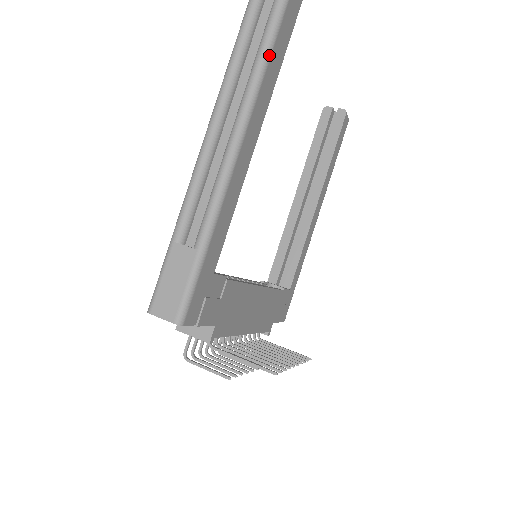
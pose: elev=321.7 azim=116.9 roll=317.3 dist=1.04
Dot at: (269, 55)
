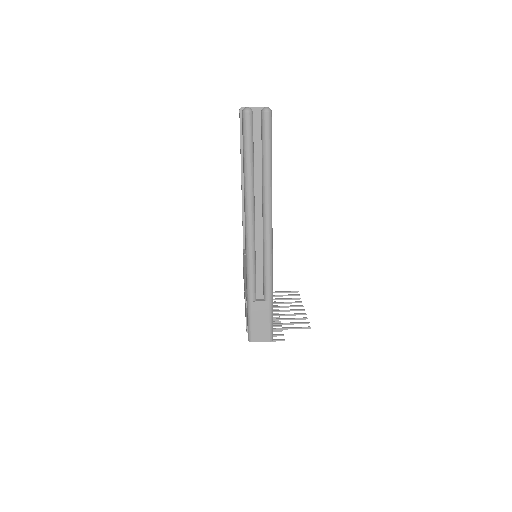
Dot at: occluded
